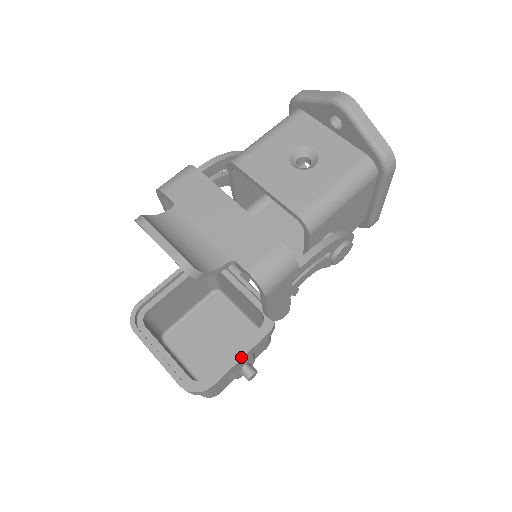
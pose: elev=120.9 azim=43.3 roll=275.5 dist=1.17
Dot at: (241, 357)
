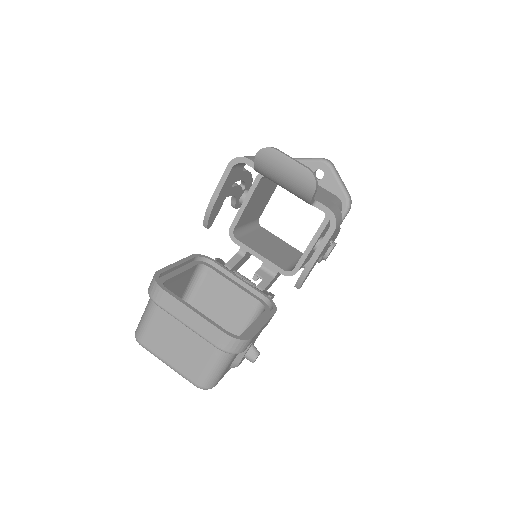
Dot at: (265, 323)
